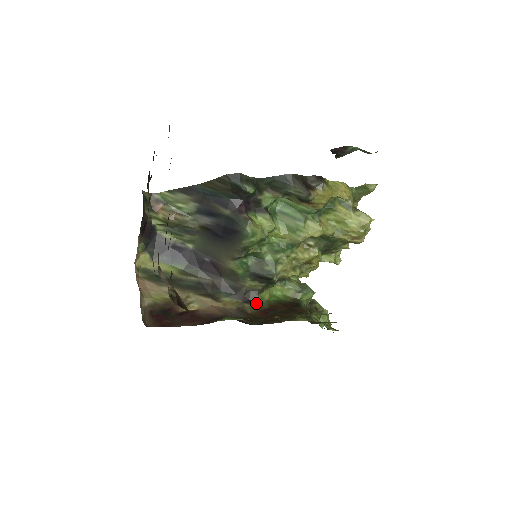
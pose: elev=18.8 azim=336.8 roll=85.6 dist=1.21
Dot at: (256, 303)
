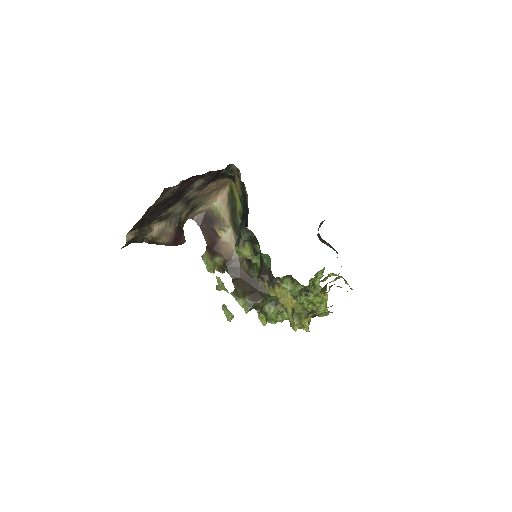
Dot at: (249, 268)
